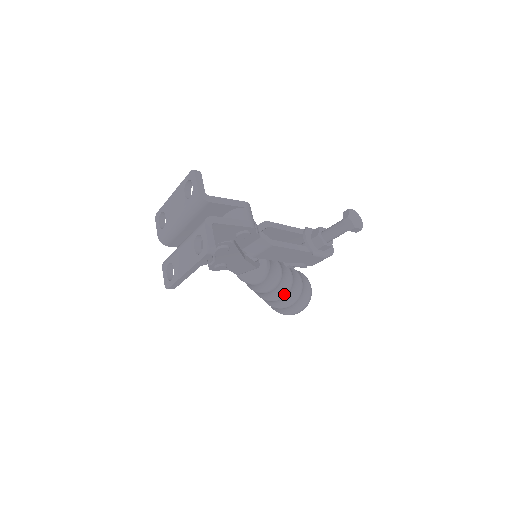
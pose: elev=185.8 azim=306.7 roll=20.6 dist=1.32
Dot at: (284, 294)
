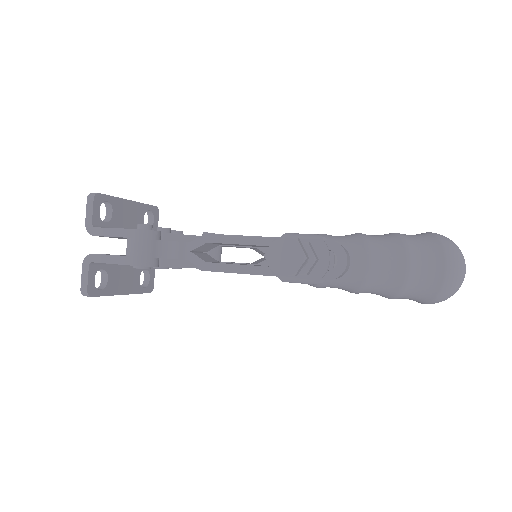
Dot at: (356, 290)
